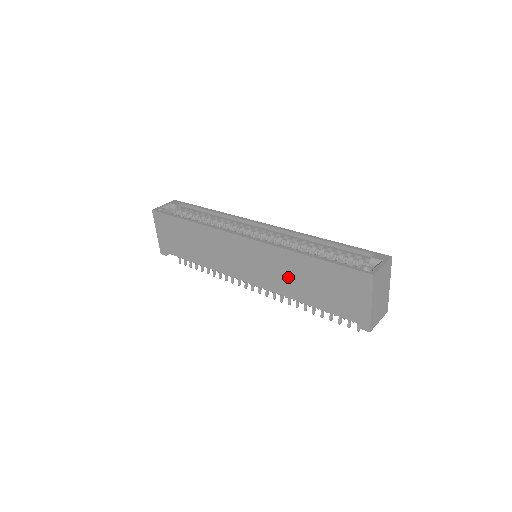
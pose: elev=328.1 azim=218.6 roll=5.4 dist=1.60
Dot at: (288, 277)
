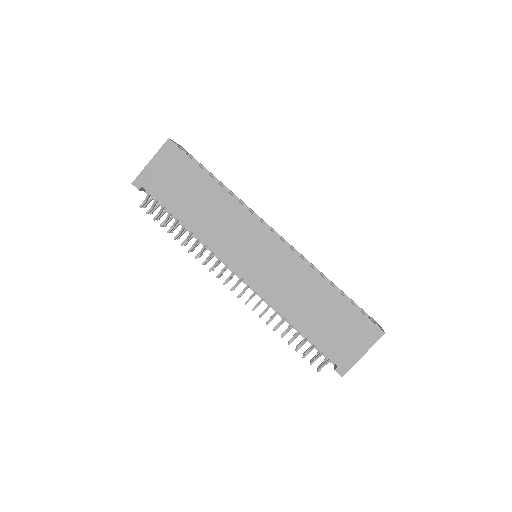
Dot at: (296, 294)
